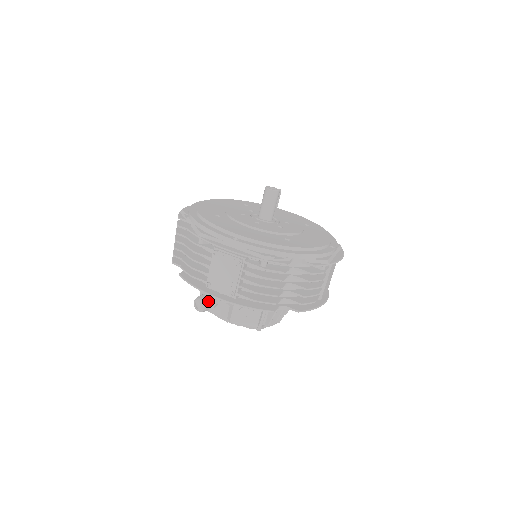
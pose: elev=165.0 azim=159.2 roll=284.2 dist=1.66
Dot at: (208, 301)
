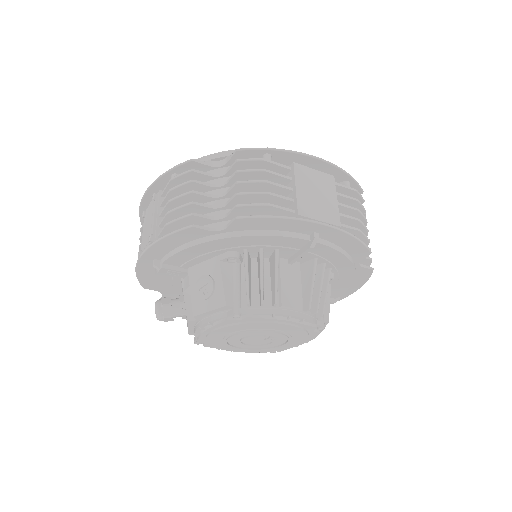
Dot at: (167, 299)
